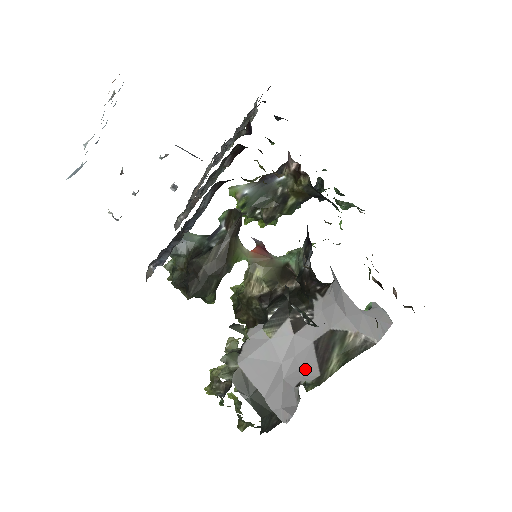
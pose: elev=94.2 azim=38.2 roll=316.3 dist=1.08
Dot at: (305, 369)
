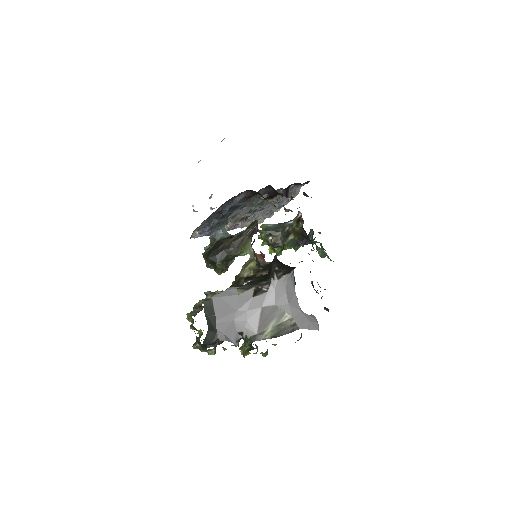
Dot at: (249, 324)
